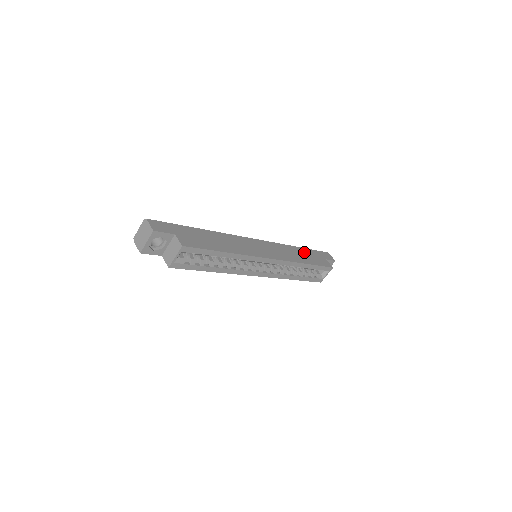
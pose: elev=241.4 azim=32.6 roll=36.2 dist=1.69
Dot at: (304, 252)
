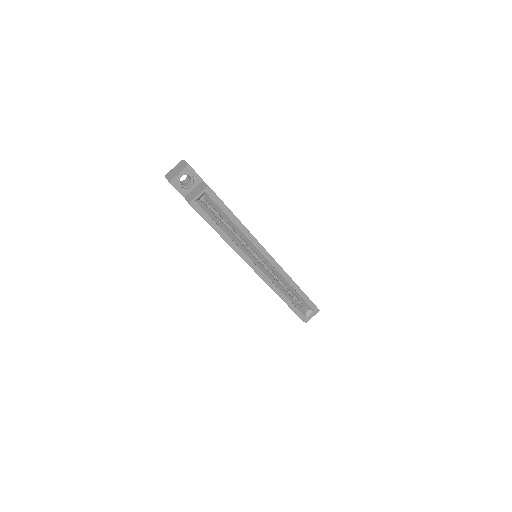
Dot at: occluded
